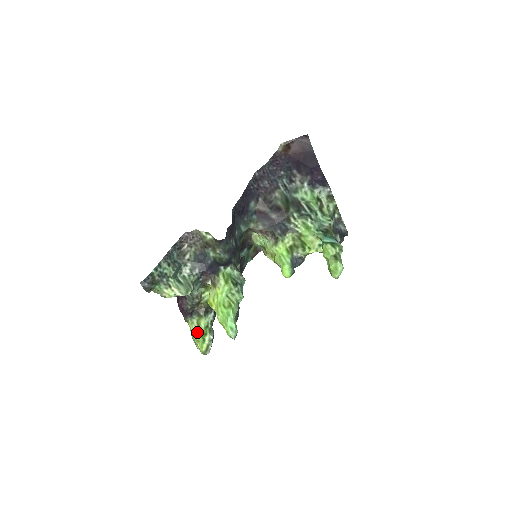
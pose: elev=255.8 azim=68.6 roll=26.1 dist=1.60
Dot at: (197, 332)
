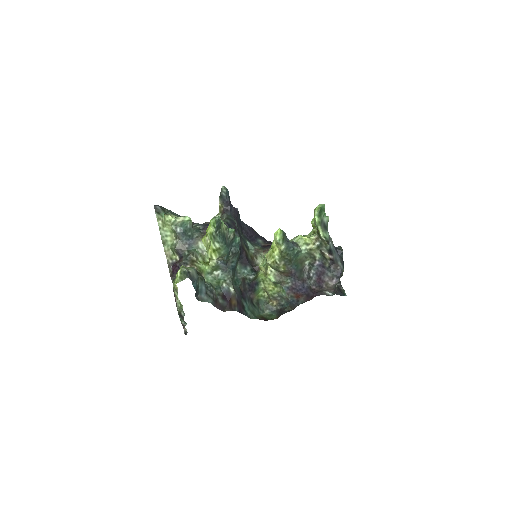
Dot at: occluded
